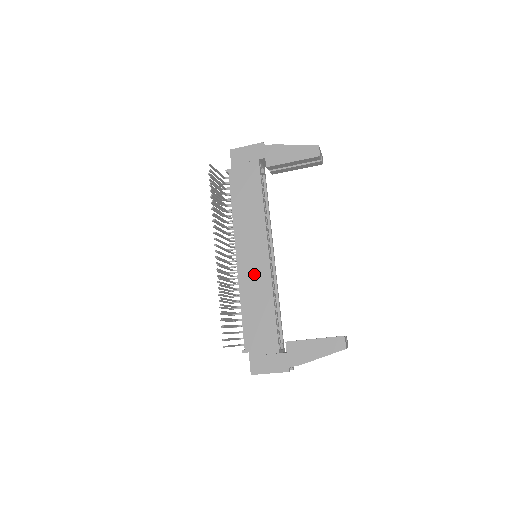
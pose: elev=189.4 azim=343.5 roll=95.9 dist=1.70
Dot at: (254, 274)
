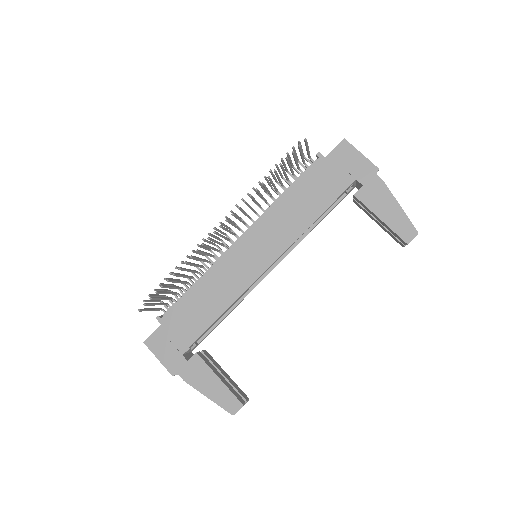
Dot at: (236, 271)
